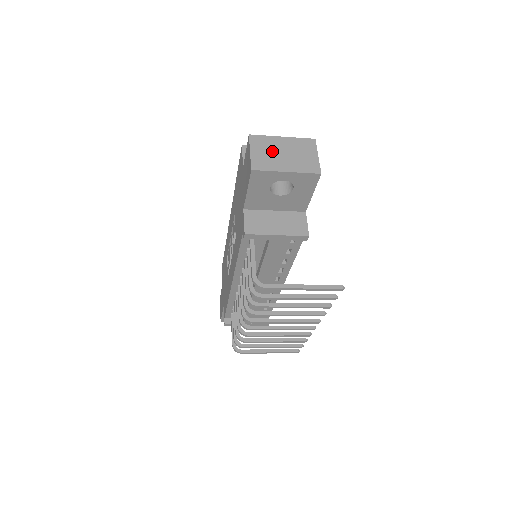
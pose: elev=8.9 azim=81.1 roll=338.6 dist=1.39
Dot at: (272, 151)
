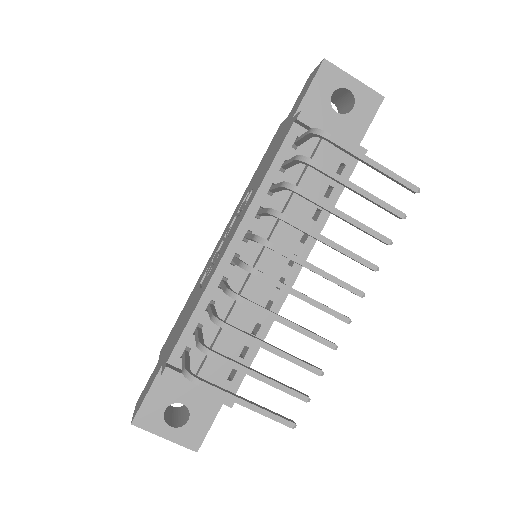
Dot at: occluded
